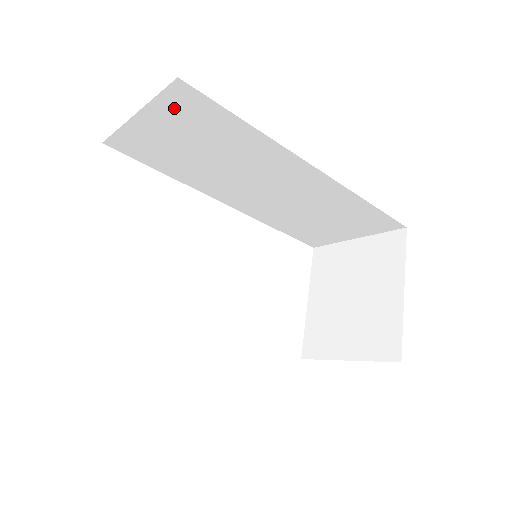
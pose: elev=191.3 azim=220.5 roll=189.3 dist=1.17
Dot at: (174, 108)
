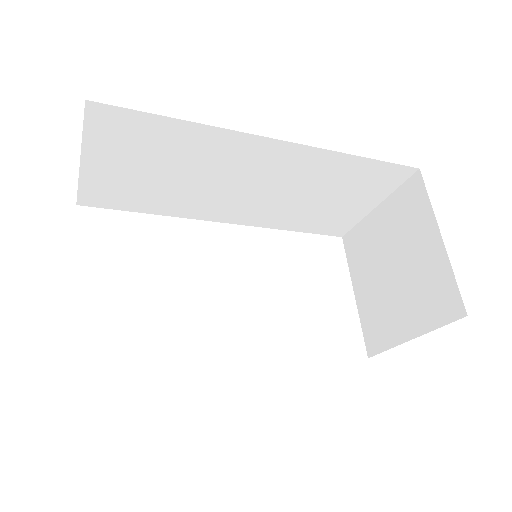
Dot at: (106, 136)
